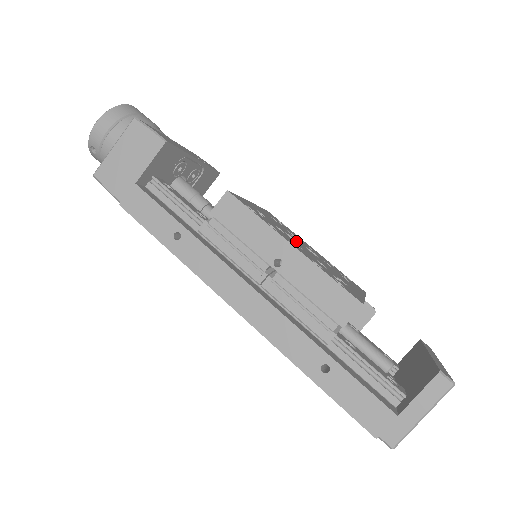
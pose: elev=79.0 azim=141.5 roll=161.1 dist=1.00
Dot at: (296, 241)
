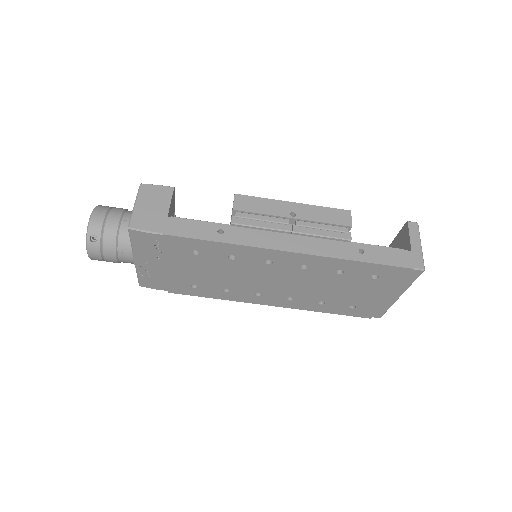
Dot at: occluded
